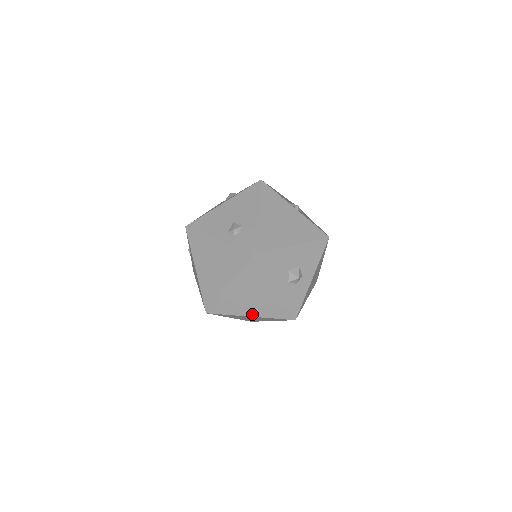
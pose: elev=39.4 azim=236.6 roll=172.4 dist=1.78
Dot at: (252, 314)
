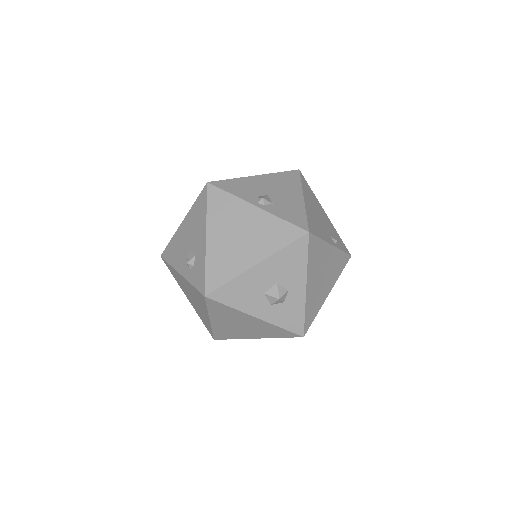
Dot at: (255, 337)
